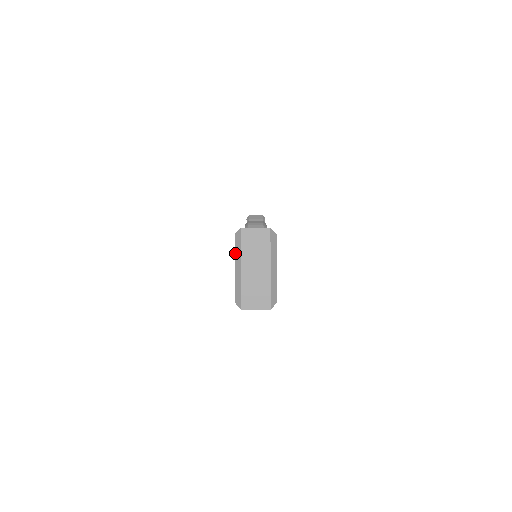
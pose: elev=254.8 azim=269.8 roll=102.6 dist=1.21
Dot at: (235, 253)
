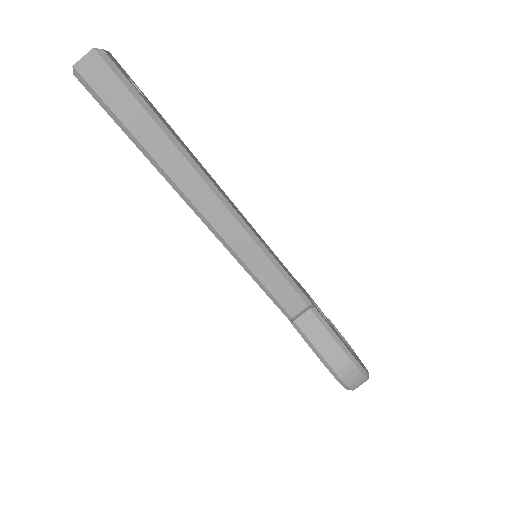
Dot at: occluded
